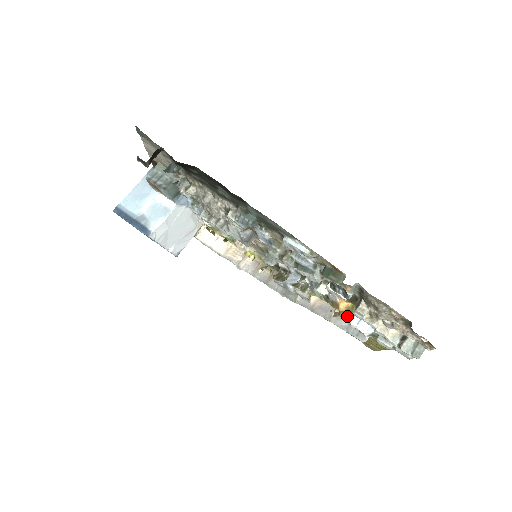
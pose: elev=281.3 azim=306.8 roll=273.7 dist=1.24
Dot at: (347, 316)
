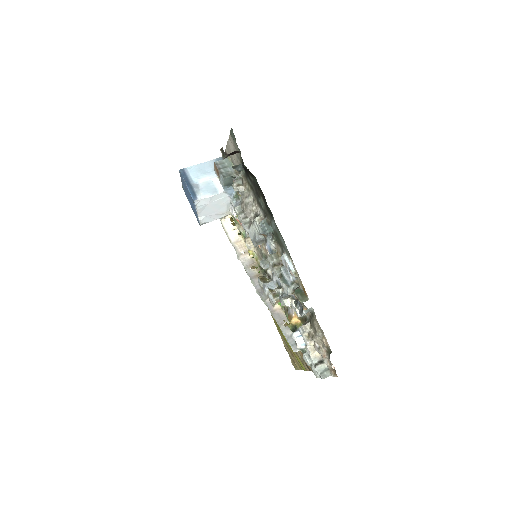
Dot at: (293, 329)
